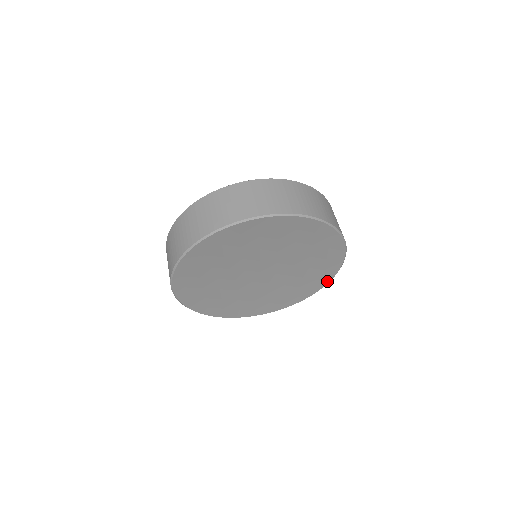
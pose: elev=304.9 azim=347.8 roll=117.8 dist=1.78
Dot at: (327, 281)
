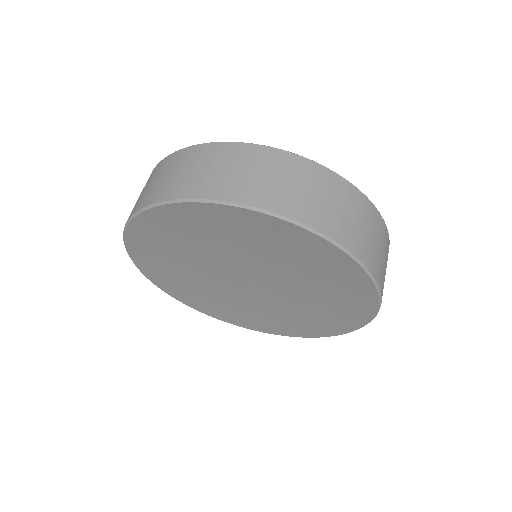
Dot at: (345, 330)
